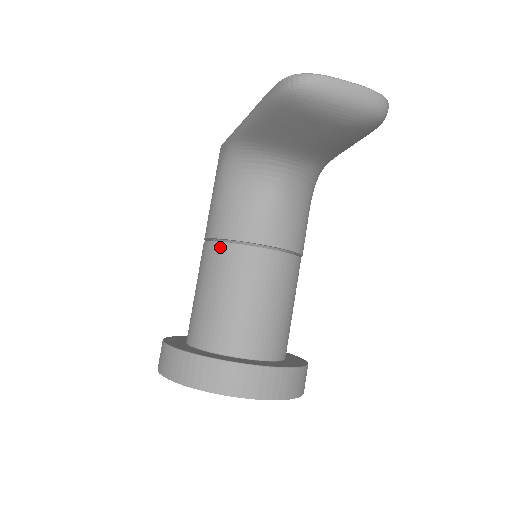
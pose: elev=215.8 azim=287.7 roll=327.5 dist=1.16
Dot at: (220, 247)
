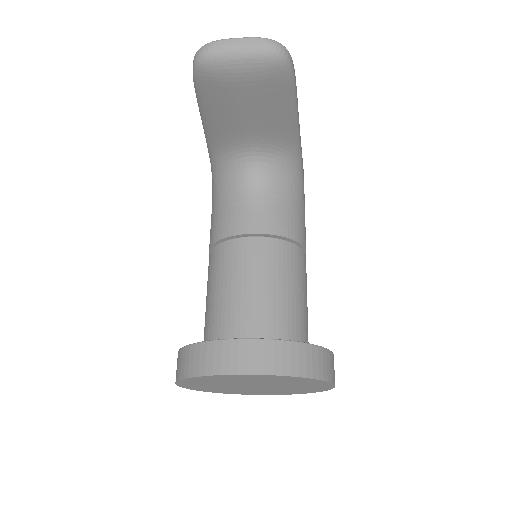
Dot at: (215, 250)
